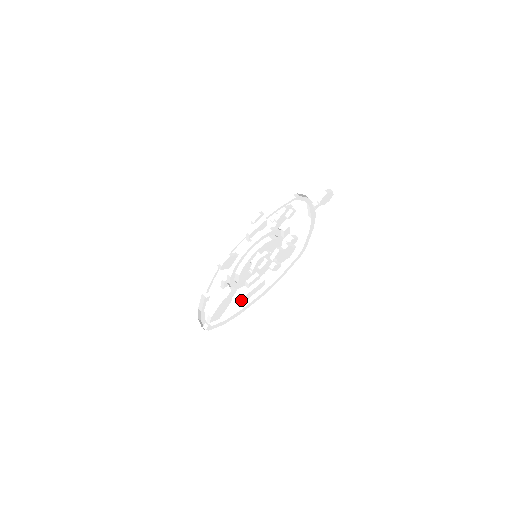
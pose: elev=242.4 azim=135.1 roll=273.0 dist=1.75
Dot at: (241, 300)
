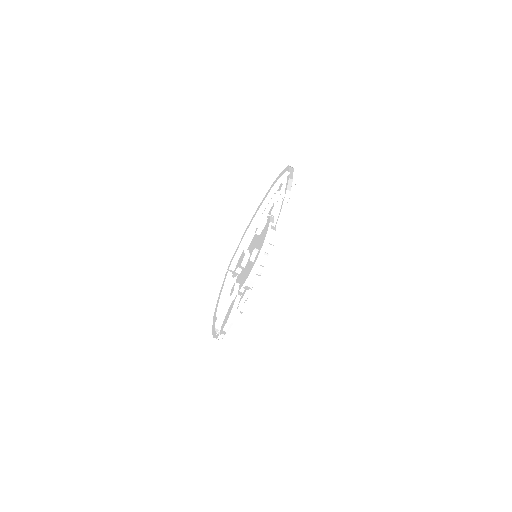
Dot at: occluded
